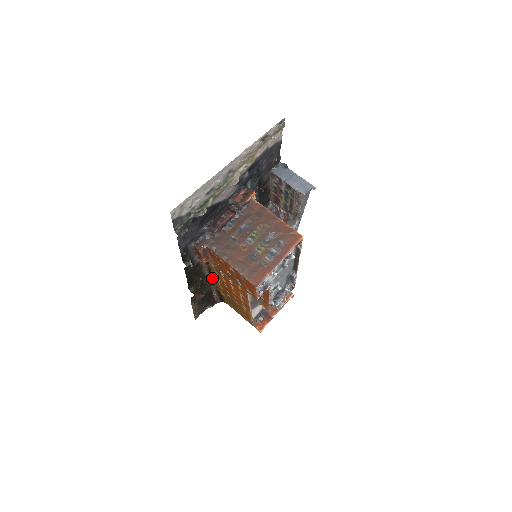
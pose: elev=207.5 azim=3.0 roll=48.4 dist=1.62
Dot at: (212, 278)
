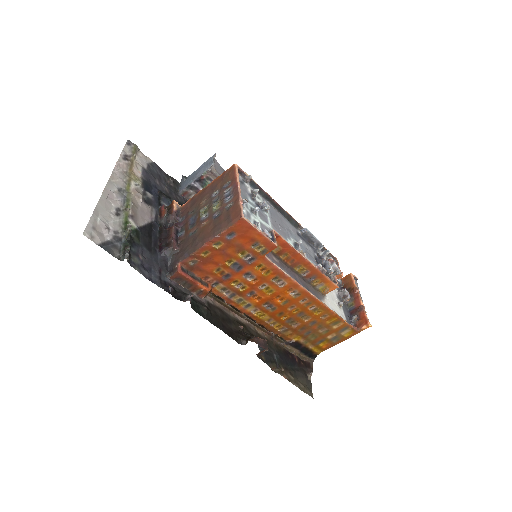
Dot at: (257, 325)
